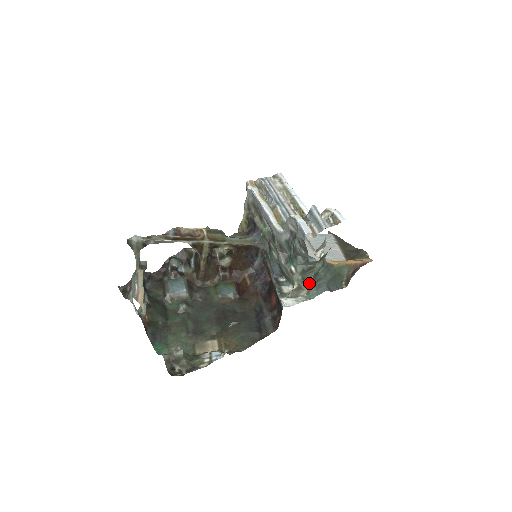
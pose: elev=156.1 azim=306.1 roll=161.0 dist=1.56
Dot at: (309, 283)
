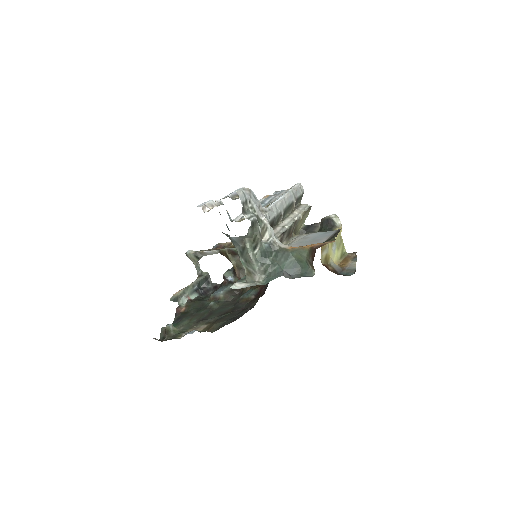
Dot at: (254, 266)
